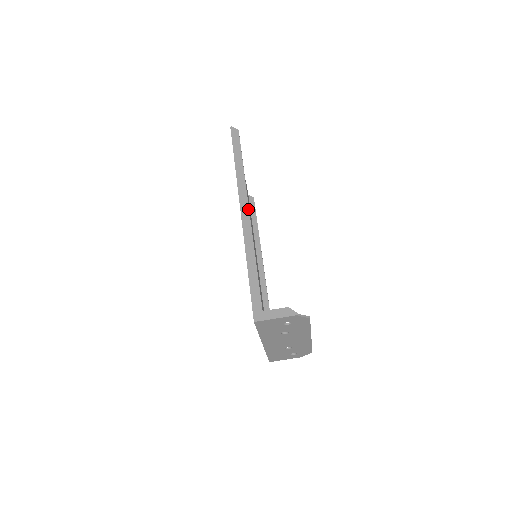
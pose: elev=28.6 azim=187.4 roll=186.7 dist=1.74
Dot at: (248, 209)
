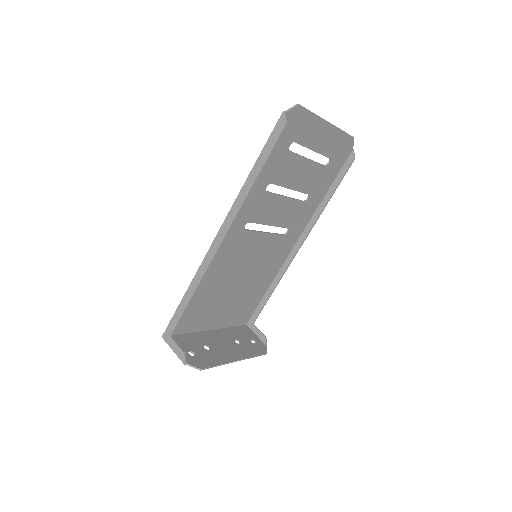
Dot at: (222, 238)
